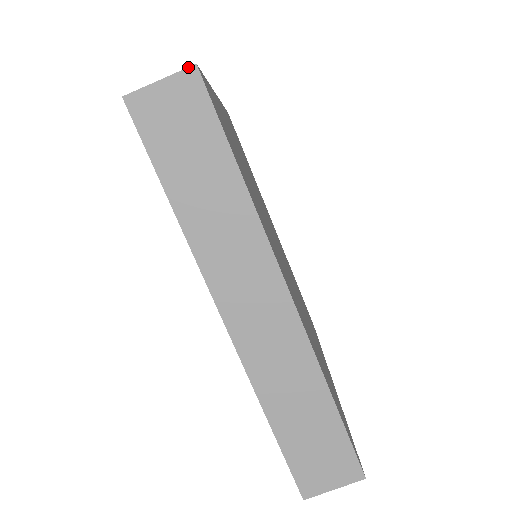
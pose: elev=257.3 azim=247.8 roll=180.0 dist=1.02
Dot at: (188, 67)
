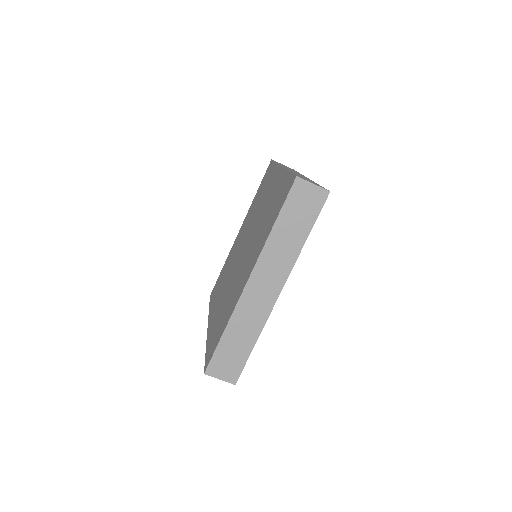
Dot at: (327, 190)
